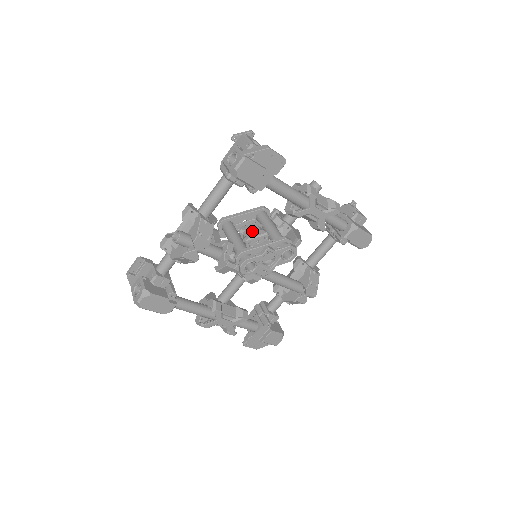
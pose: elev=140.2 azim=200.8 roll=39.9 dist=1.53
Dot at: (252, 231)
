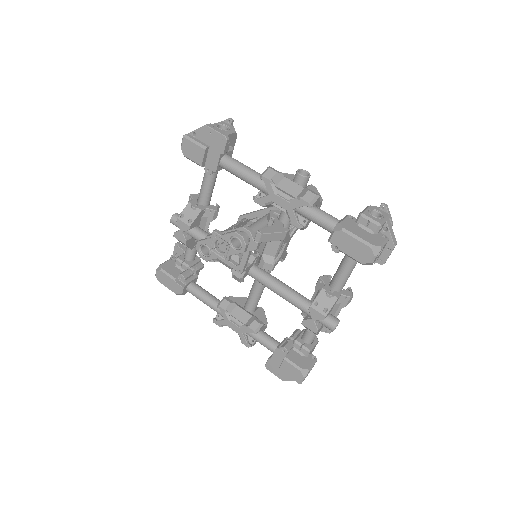
Dot at: (241, 224)
